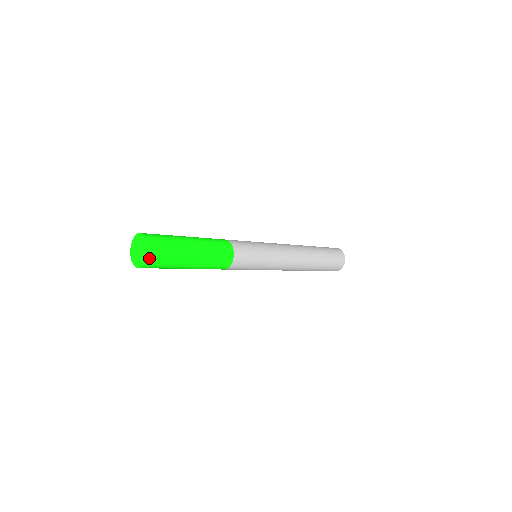
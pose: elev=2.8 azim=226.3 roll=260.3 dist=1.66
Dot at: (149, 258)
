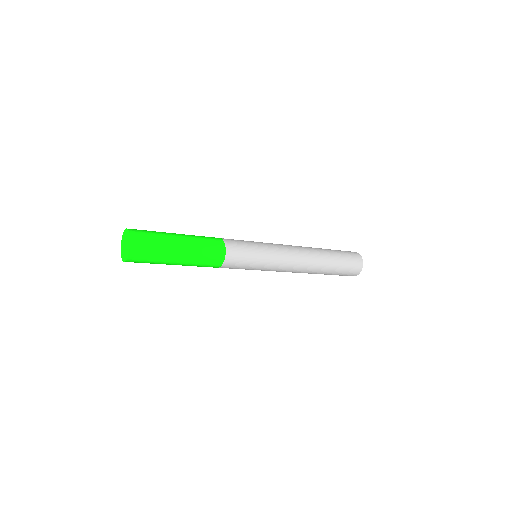
Dot at: (128, 260)
